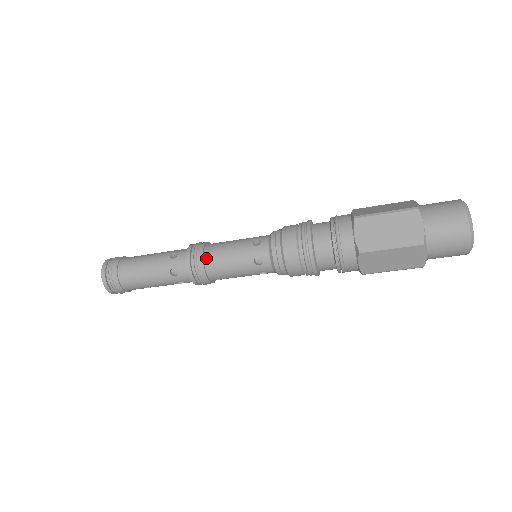
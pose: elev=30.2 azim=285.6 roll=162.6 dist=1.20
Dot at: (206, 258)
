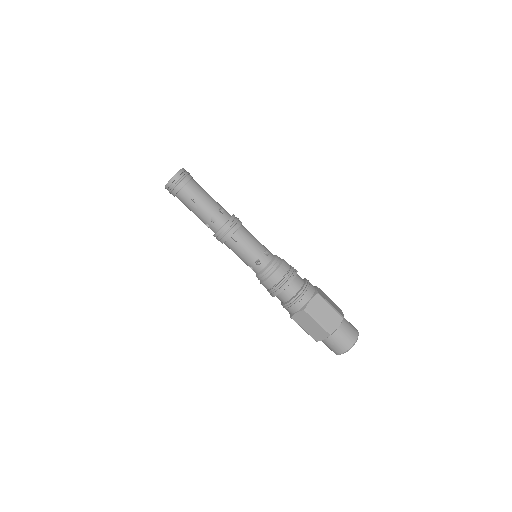
Dot at: (242, 225)
